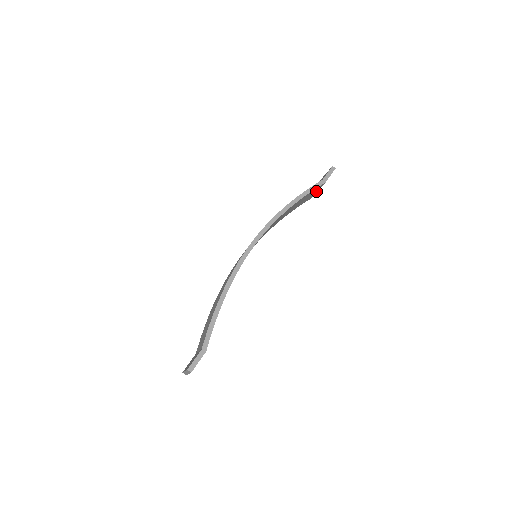
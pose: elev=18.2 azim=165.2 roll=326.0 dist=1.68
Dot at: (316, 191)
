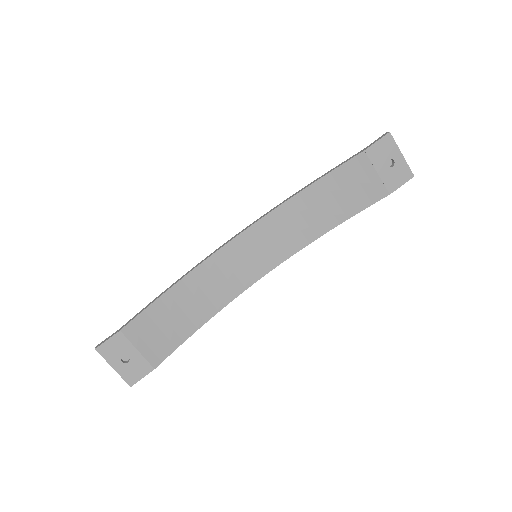
Dot at: (372, 174)
